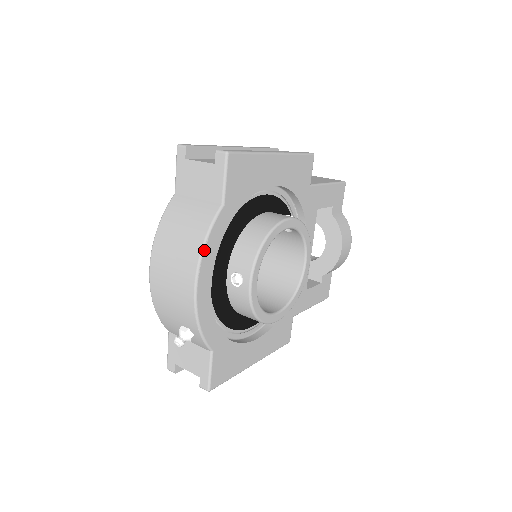
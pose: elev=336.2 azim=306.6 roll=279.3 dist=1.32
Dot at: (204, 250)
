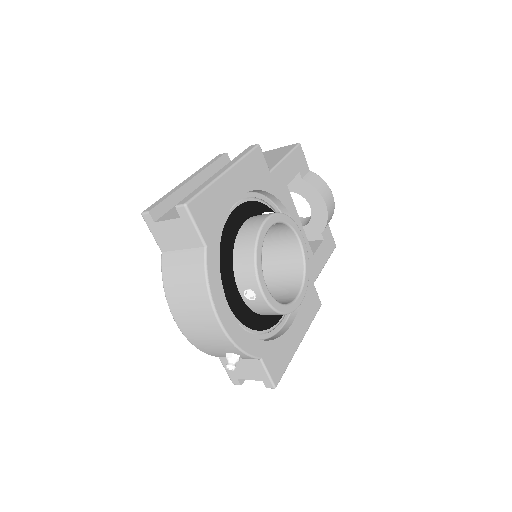
Dot at: (211, 292)
